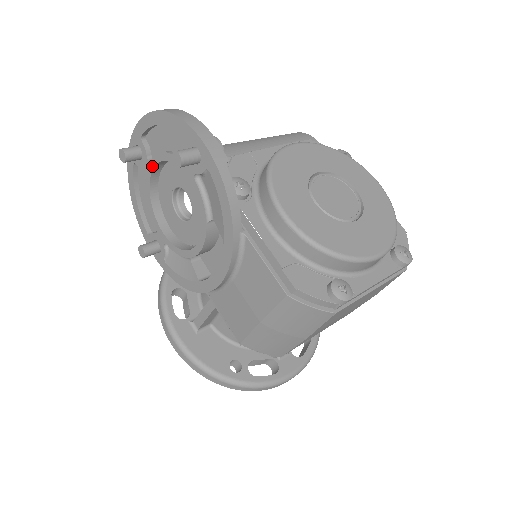
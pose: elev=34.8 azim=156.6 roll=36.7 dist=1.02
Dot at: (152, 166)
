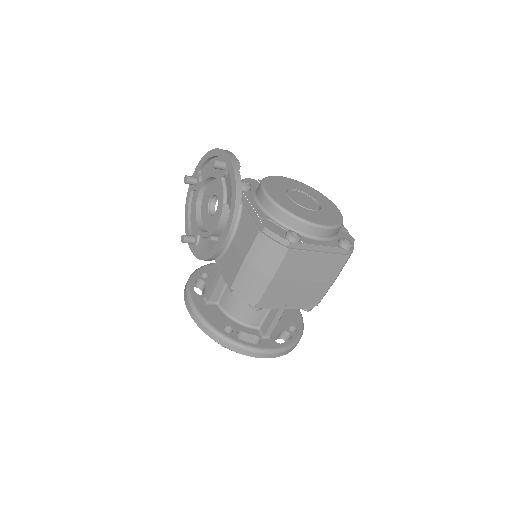
Dot at: (201, 185)
